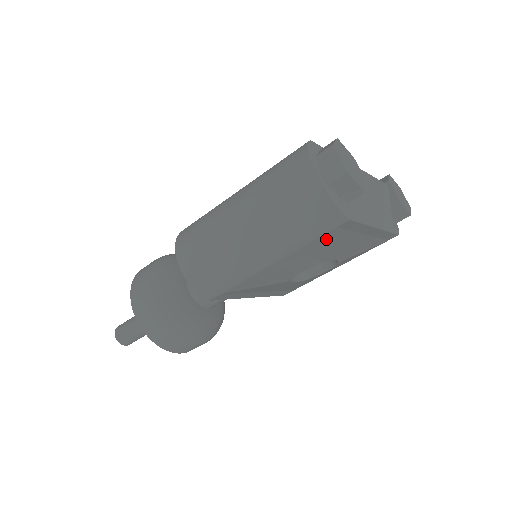
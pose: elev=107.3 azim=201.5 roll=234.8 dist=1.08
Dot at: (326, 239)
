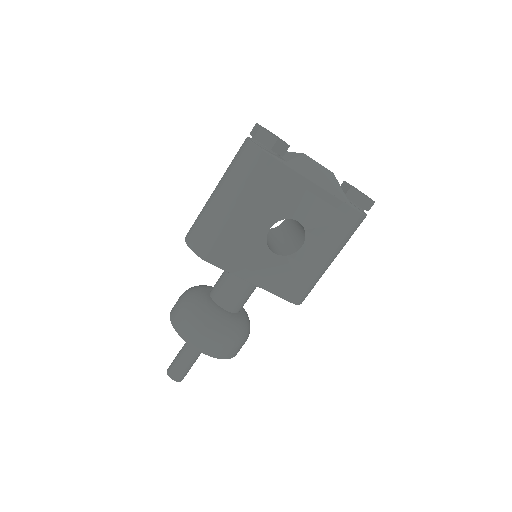
Dot at: (266, 181)
